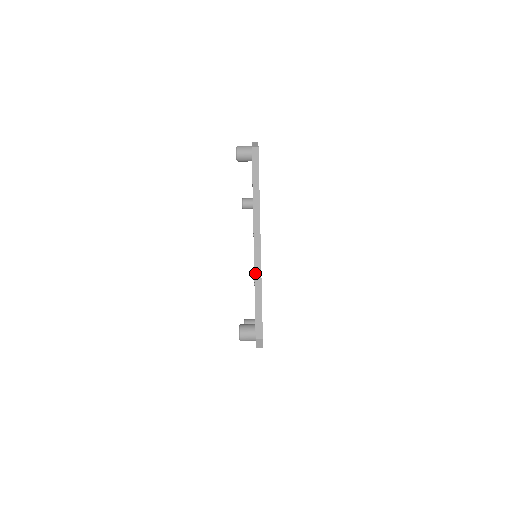
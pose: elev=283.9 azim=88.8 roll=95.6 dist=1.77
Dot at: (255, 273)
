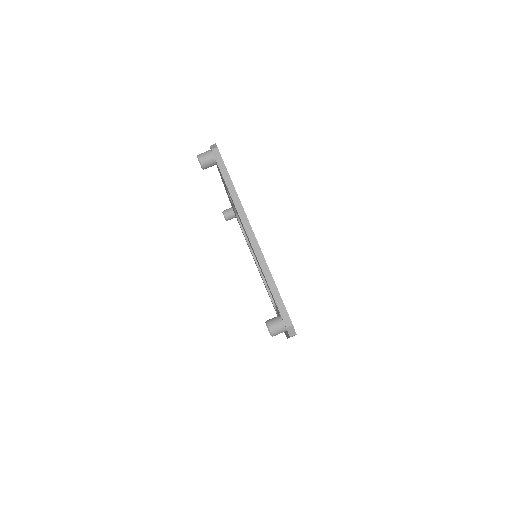
Dot at: (261, 266)
